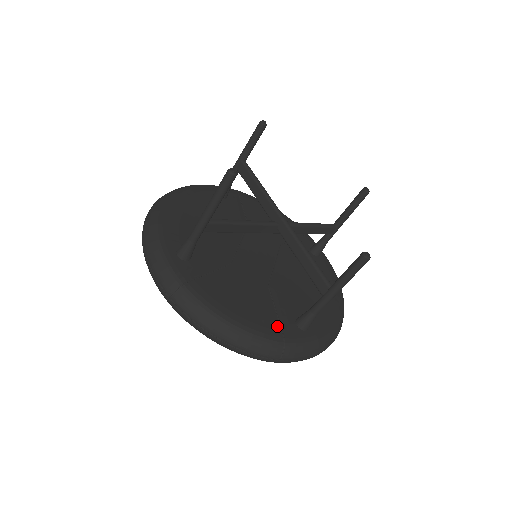
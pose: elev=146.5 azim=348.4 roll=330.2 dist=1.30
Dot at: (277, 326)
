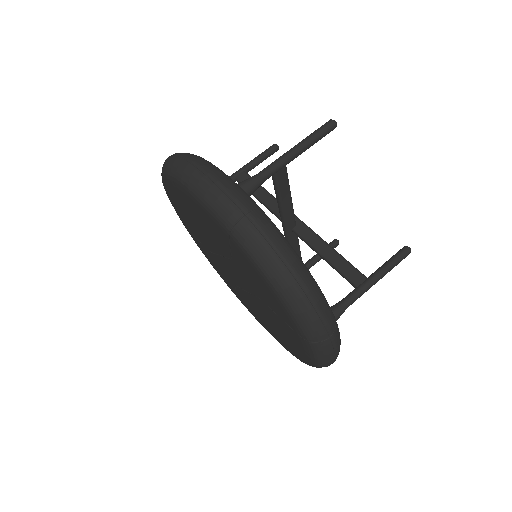
Dot at: occluded
